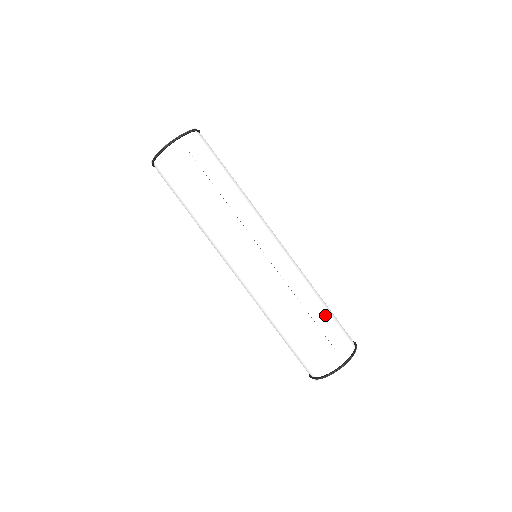
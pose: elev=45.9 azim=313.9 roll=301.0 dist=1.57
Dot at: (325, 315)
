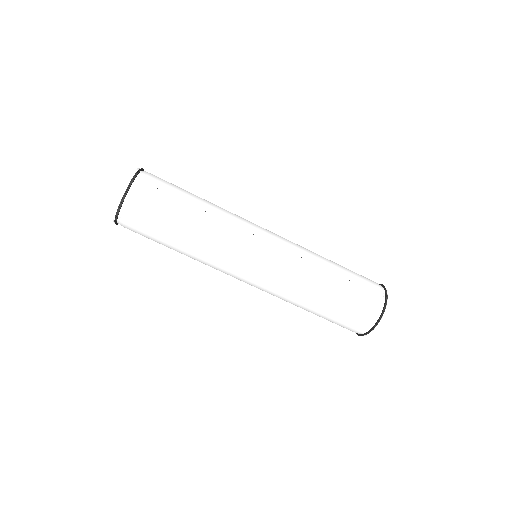
Dot at: (345, 269)
